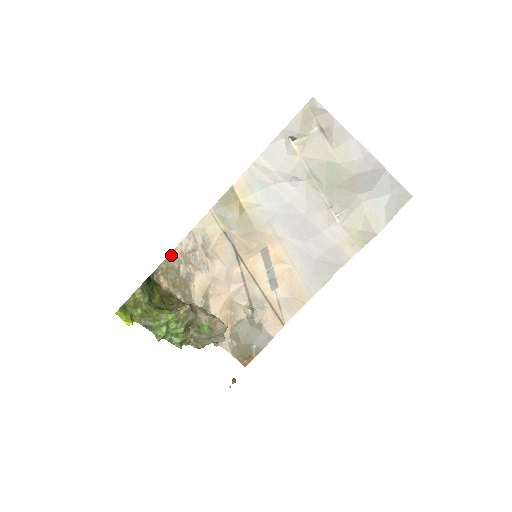
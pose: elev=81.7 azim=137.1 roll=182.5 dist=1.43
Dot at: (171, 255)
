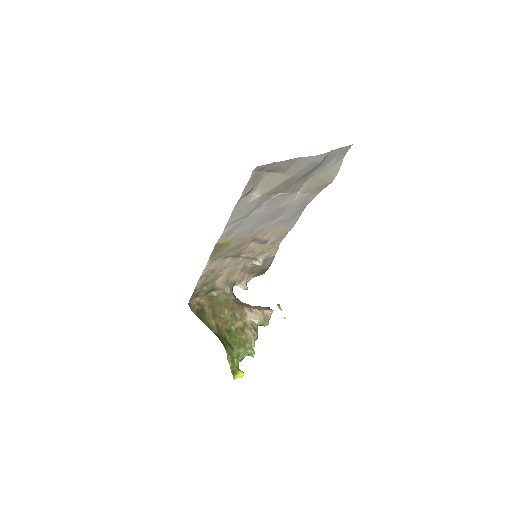
Dot at: (194, 291)
